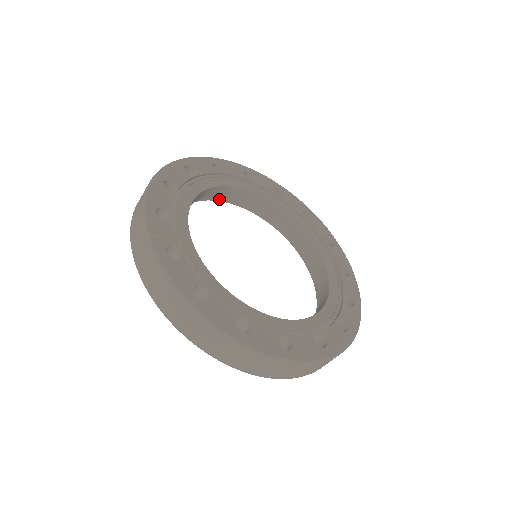
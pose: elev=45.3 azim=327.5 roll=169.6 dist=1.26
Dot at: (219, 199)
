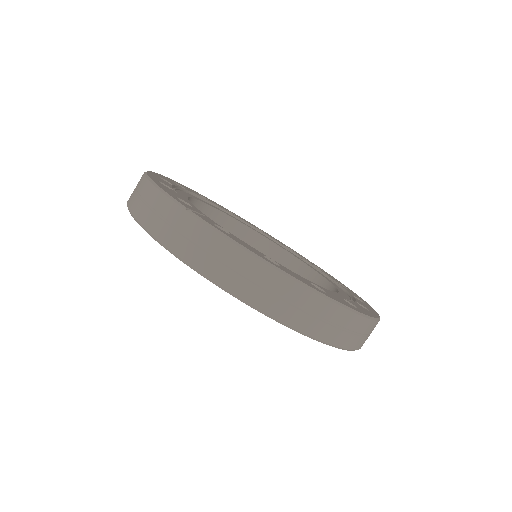
Dot at: occluded
